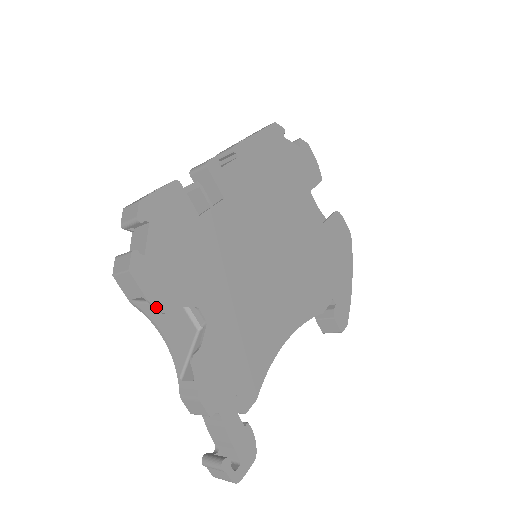
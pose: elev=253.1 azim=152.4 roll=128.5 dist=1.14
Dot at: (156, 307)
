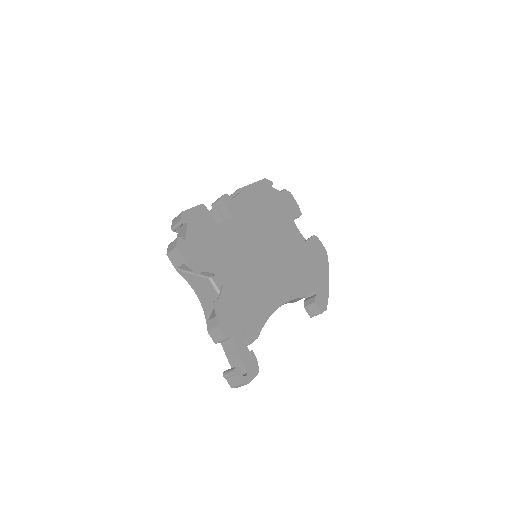
Dot at: (192, 269)
